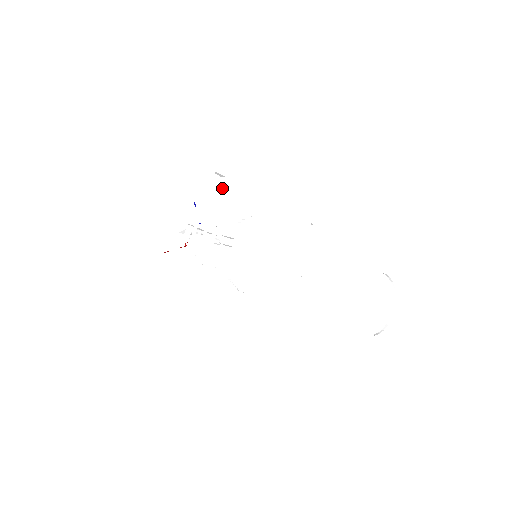
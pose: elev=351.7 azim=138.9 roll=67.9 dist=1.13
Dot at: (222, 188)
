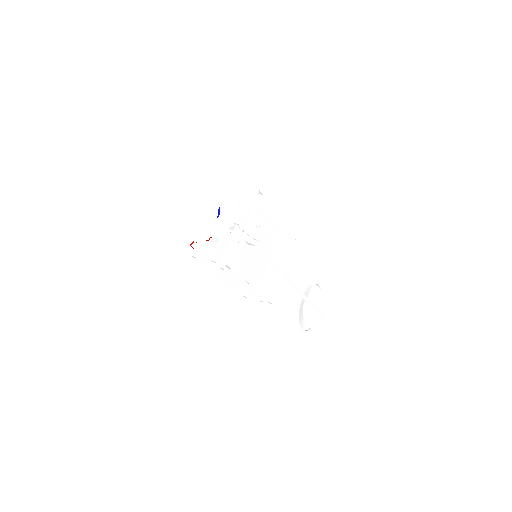
Dot at: occluded
